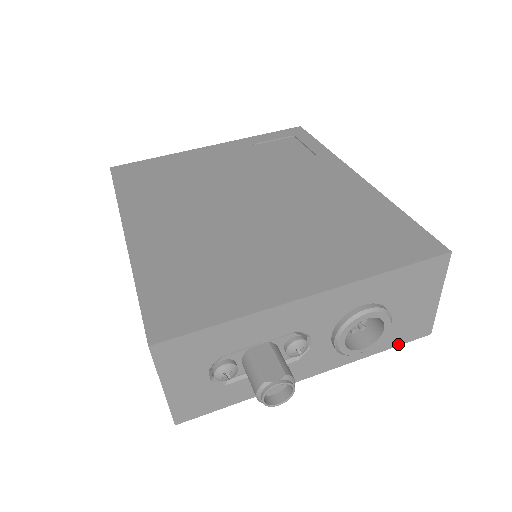
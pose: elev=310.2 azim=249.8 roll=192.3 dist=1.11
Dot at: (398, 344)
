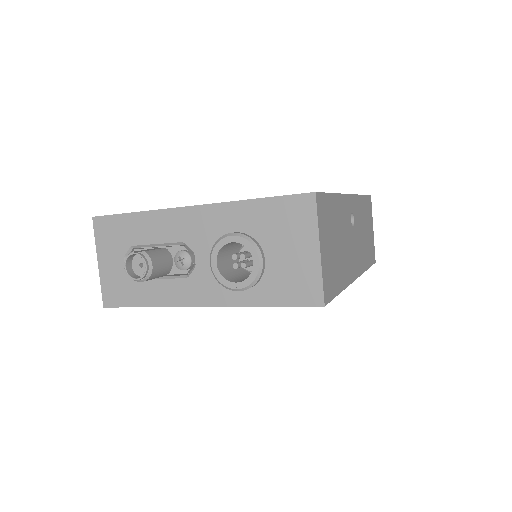
Dot at: (285, 304)
